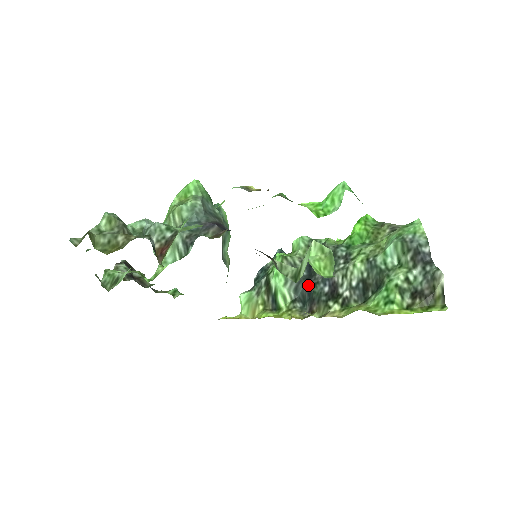
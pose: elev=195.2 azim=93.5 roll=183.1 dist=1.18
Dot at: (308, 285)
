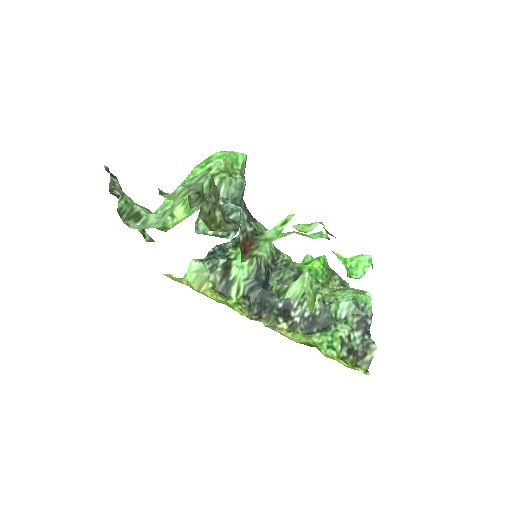
Dot at: (265, 292)
